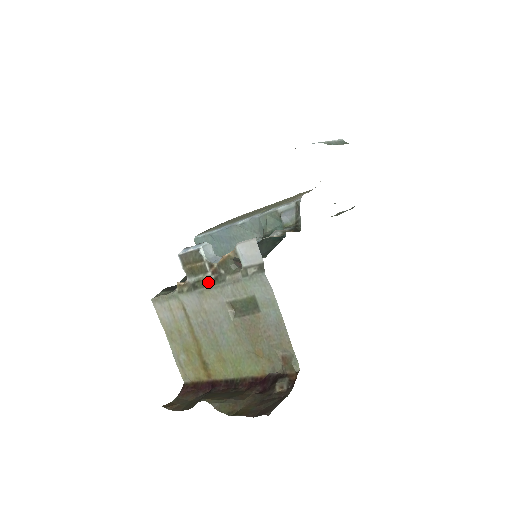
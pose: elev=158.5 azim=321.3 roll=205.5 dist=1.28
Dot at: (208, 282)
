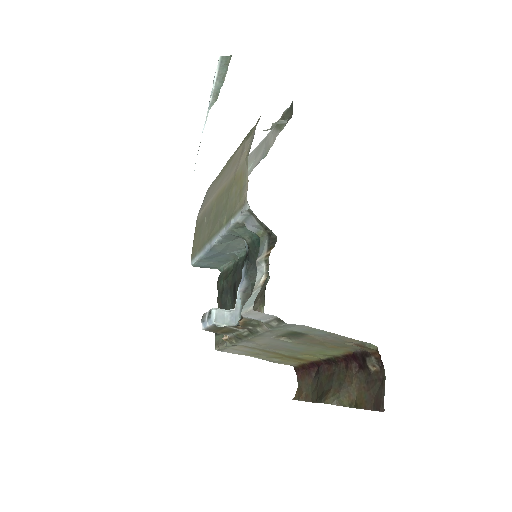
Dot at: (246, 335)
